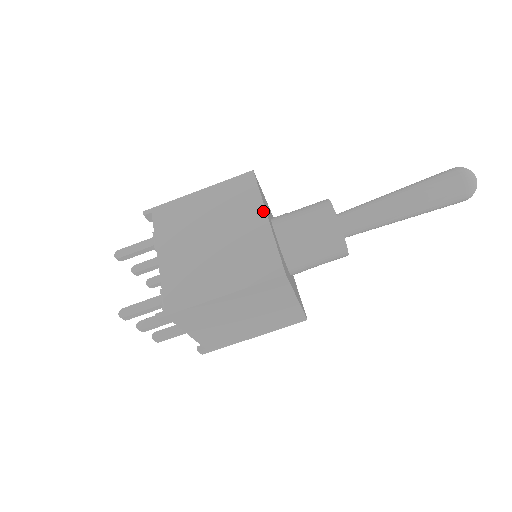
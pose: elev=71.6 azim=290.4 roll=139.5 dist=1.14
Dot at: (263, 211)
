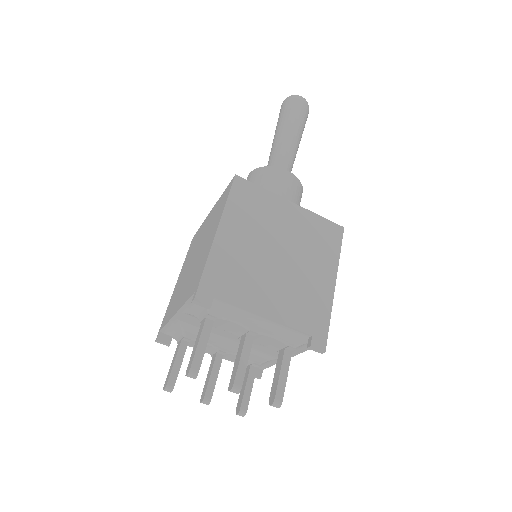
Dot at: (207, 216)
